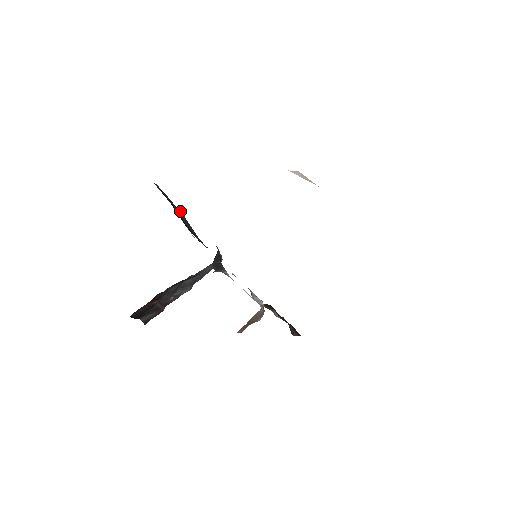
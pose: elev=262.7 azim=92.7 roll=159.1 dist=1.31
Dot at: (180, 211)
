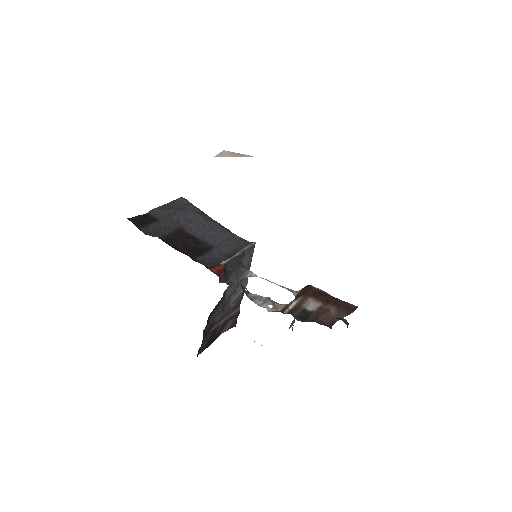
Dot at: (194, 212)
